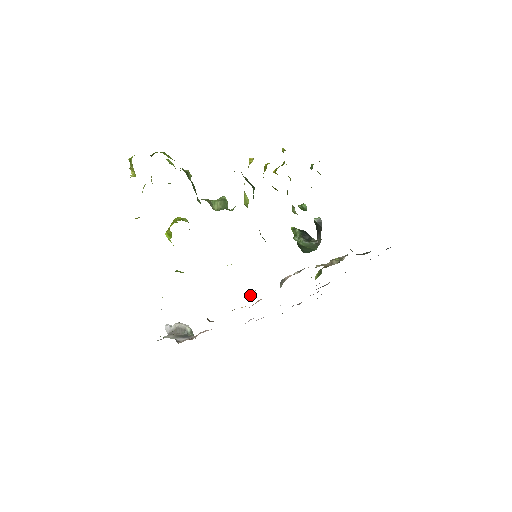
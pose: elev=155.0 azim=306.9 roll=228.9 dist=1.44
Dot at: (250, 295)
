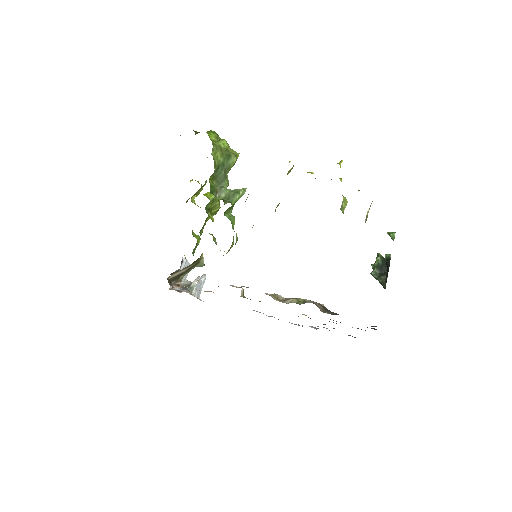
Dot at: occluded
